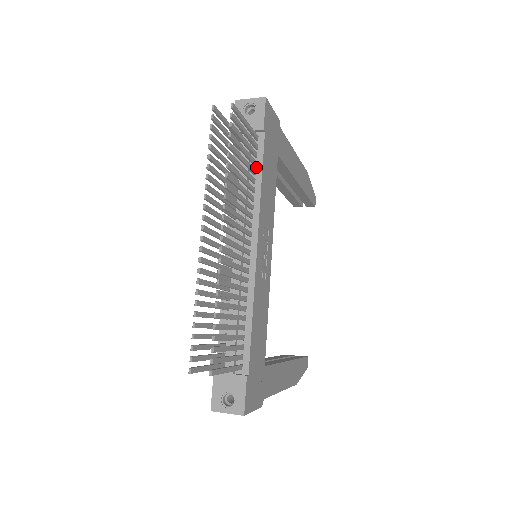
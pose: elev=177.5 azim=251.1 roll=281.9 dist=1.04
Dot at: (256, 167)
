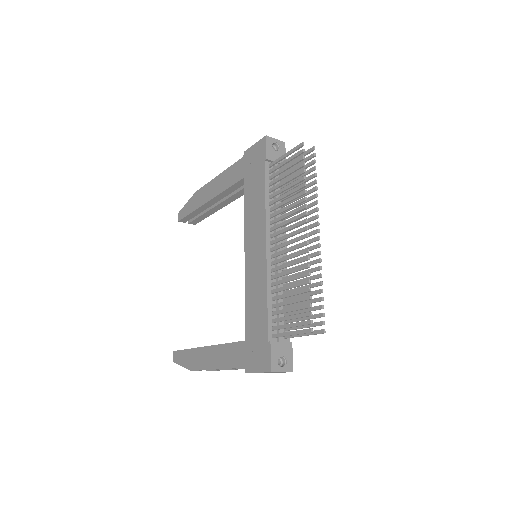
Dot at: occluded
